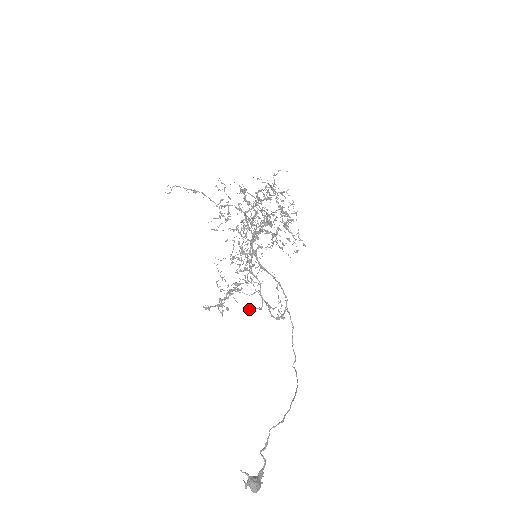
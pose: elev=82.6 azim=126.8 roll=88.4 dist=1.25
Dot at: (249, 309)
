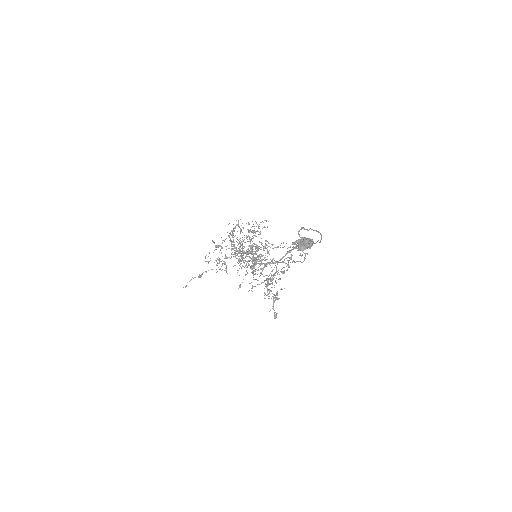
Dot at: occluded
